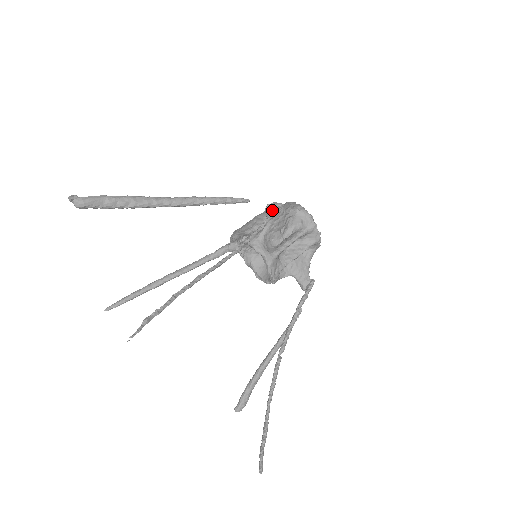
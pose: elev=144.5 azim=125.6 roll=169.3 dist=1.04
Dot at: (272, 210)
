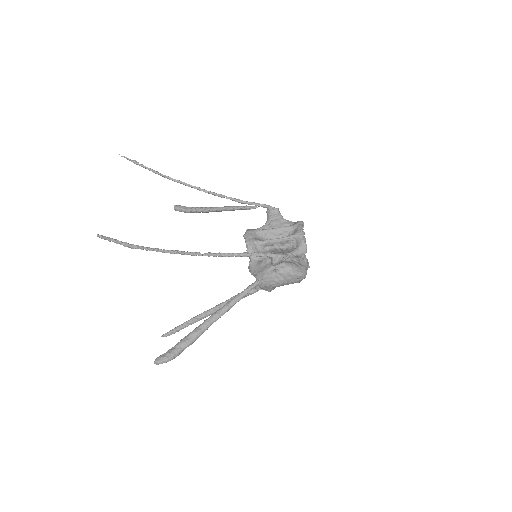
Dot at: (269, 210)
